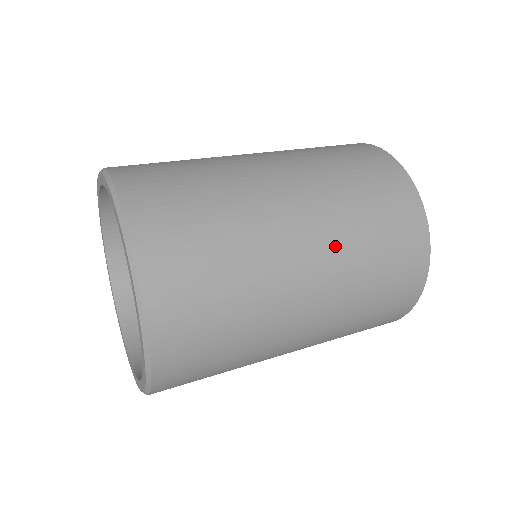
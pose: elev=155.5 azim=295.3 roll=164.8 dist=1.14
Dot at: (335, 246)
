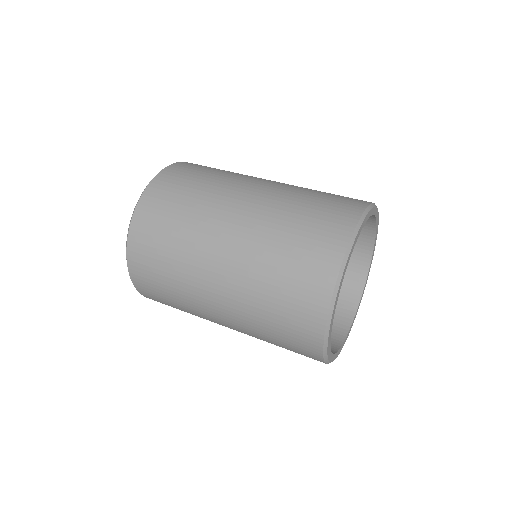
Dot at: (254, 232)
